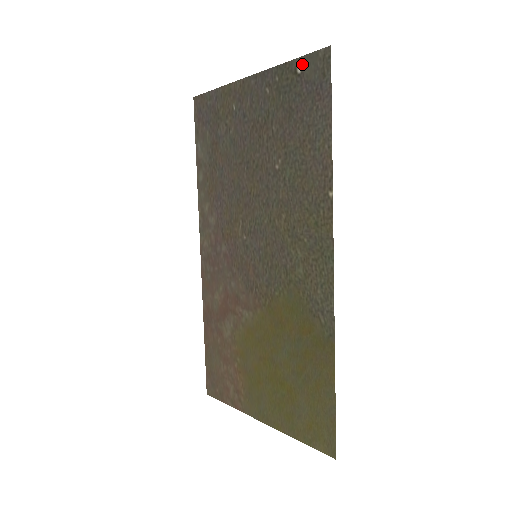
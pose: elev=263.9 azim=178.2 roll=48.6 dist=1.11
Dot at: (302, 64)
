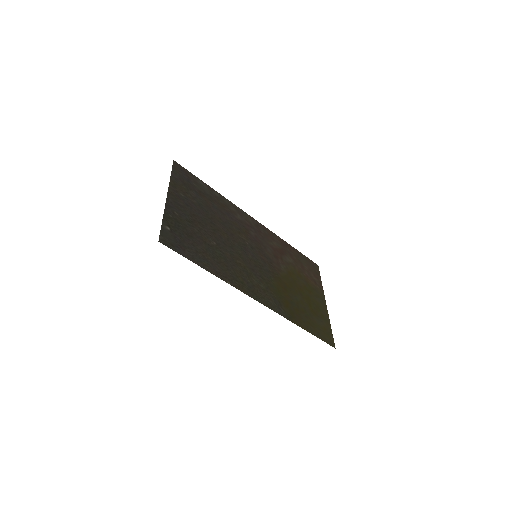
Dot at: (165, 229)
